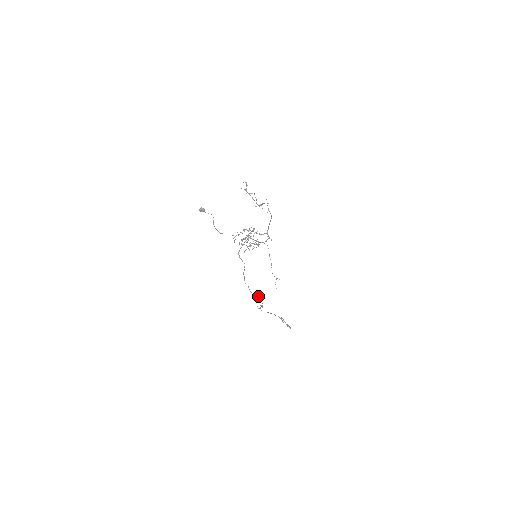
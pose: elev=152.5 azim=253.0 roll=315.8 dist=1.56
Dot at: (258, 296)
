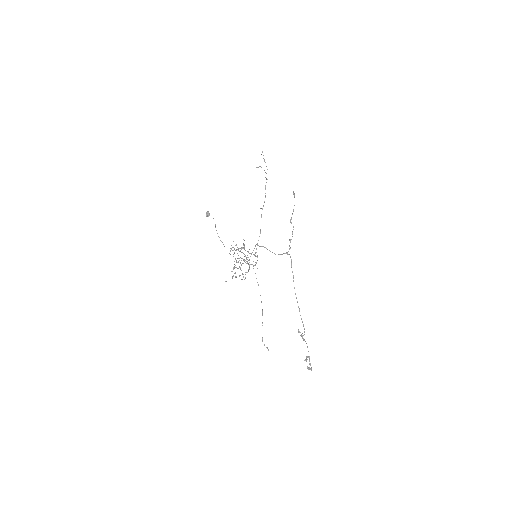
Dot at: (294, 194)
